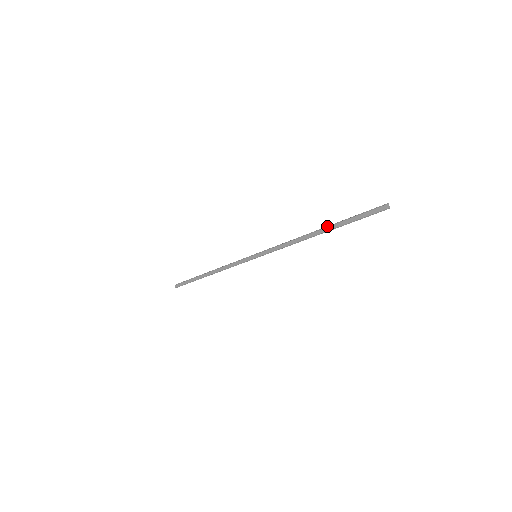
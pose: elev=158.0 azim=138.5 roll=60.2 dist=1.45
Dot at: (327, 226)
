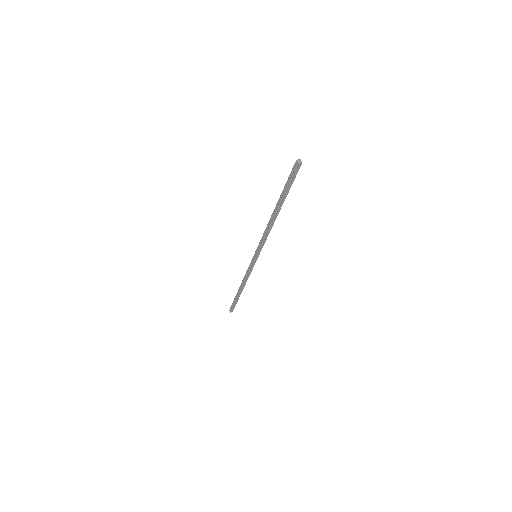
Dot at: (277, 202)
